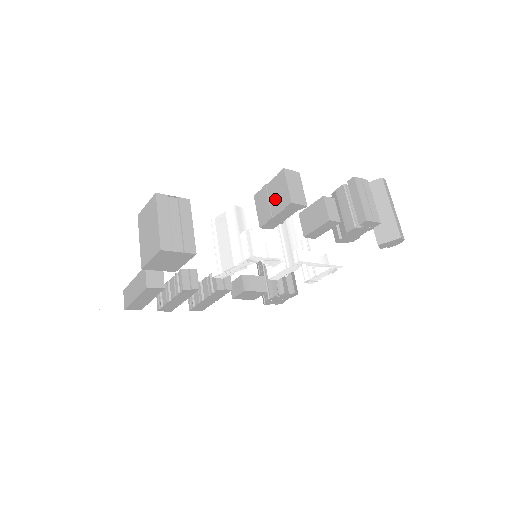
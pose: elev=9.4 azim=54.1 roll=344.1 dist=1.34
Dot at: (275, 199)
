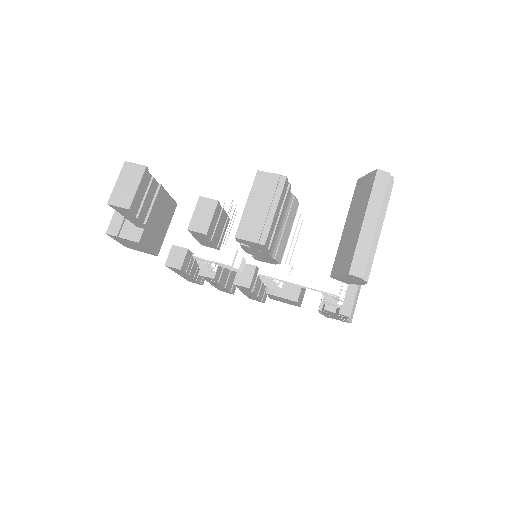
Dot at: occluded
